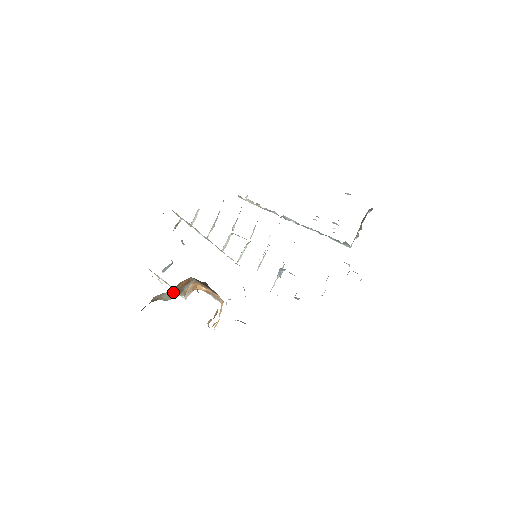
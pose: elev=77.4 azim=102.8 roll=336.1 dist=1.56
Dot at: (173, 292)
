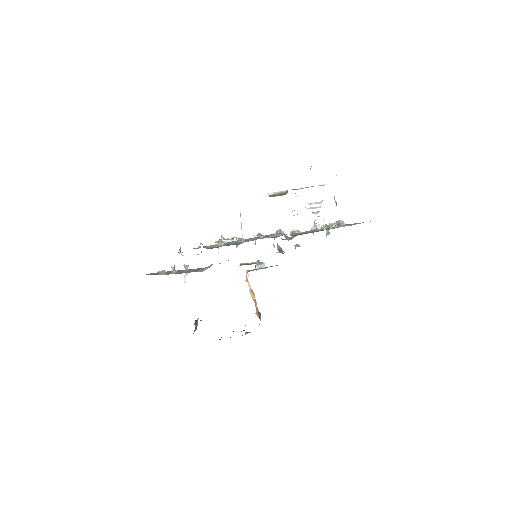
Dot at: occluded
